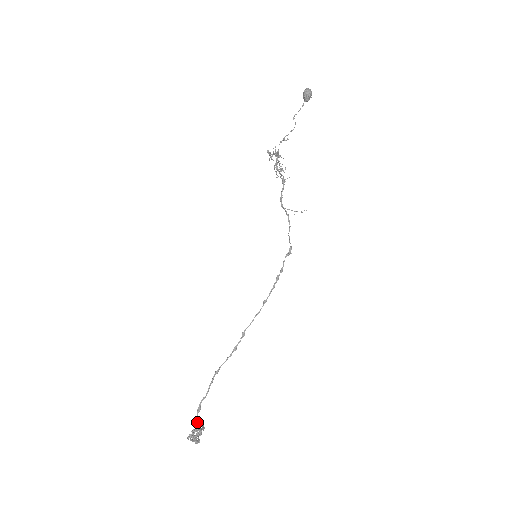
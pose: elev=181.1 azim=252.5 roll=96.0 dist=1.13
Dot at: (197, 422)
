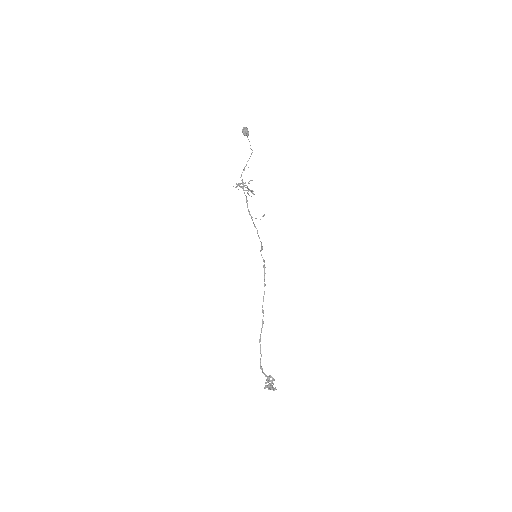
Dot at: occluded
